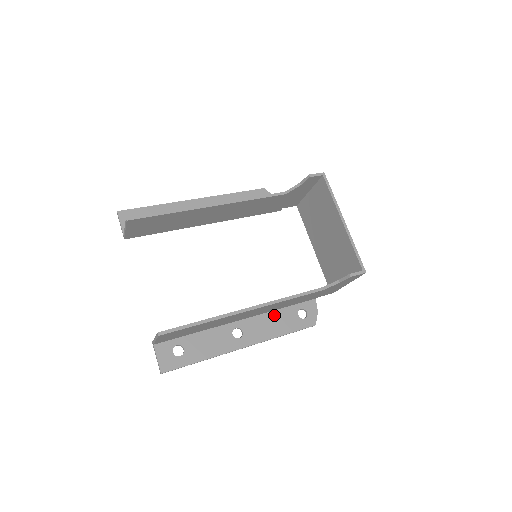
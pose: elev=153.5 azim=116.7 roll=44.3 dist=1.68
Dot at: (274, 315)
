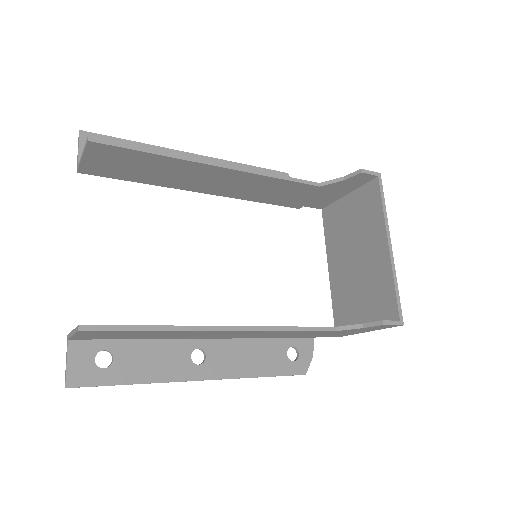
Dot at: (255, 345)
